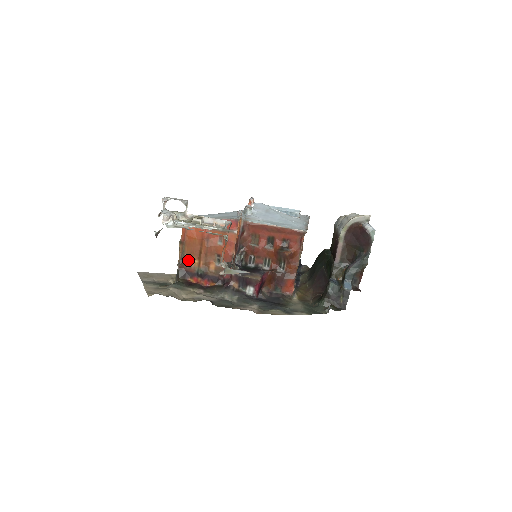
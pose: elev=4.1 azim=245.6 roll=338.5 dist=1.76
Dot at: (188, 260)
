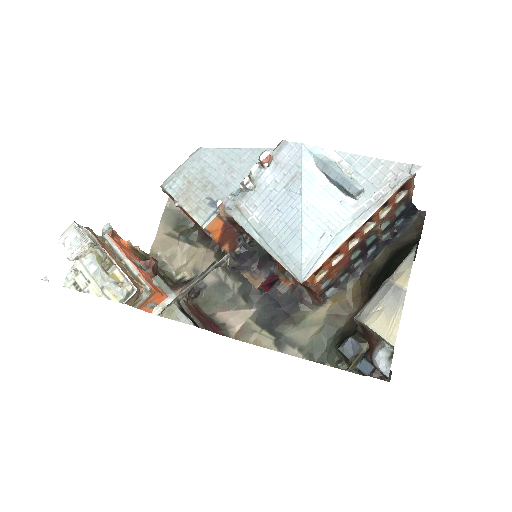
Dot at: occluded
